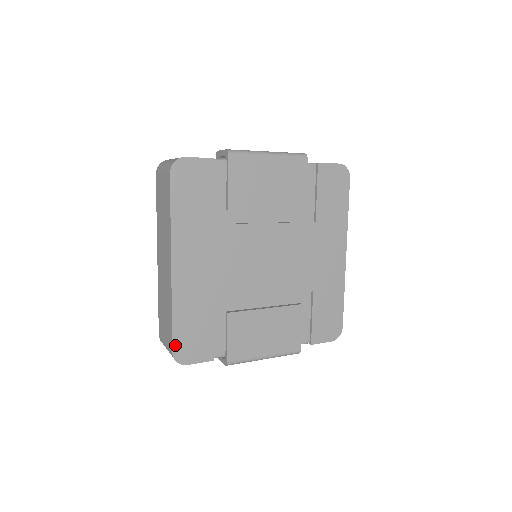
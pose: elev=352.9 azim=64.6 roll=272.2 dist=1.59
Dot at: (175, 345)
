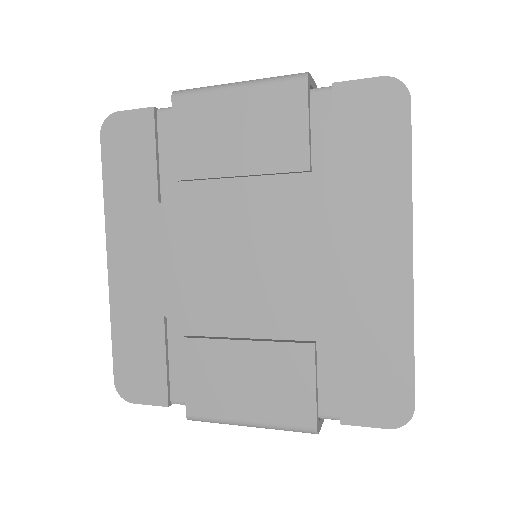
Dot at: (117, 371)
